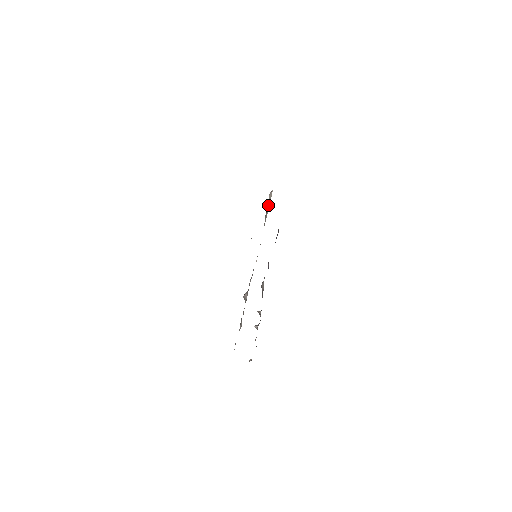
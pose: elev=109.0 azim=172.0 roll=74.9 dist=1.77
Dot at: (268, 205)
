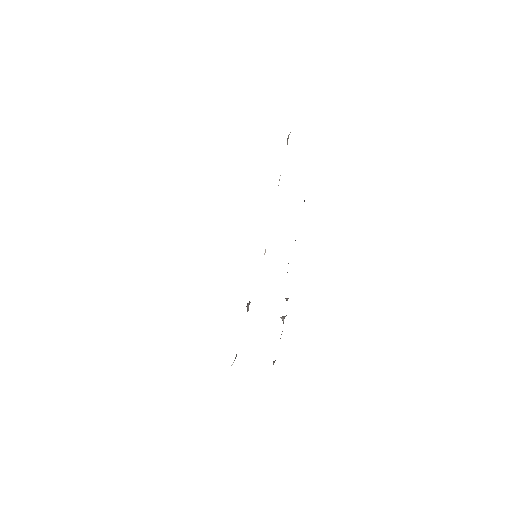
Dot at: occluded
